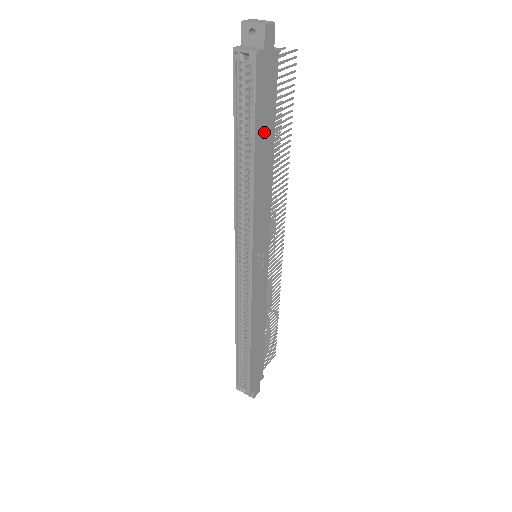
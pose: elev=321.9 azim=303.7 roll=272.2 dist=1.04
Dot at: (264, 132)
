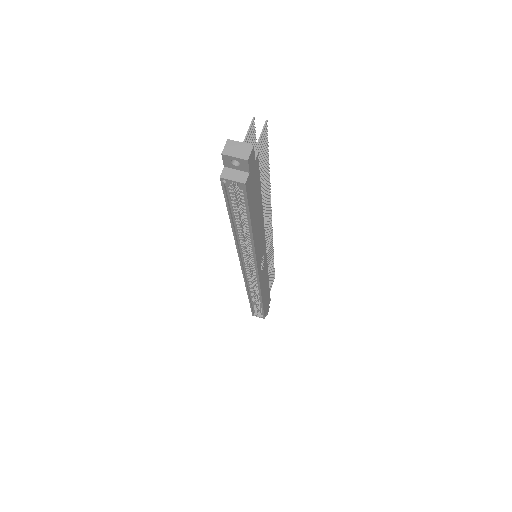
Dot at: (255, 209)
